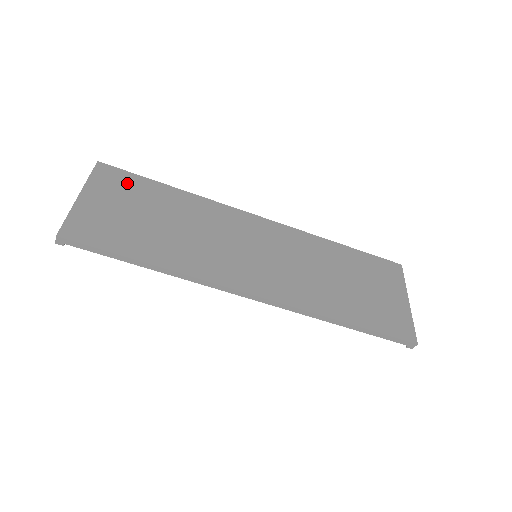
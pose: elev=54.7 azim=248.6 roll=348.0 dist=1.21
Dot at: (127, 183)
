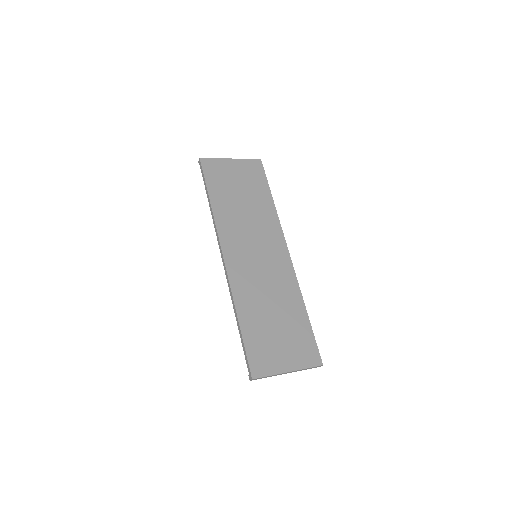
Dot at: (257, 176)
